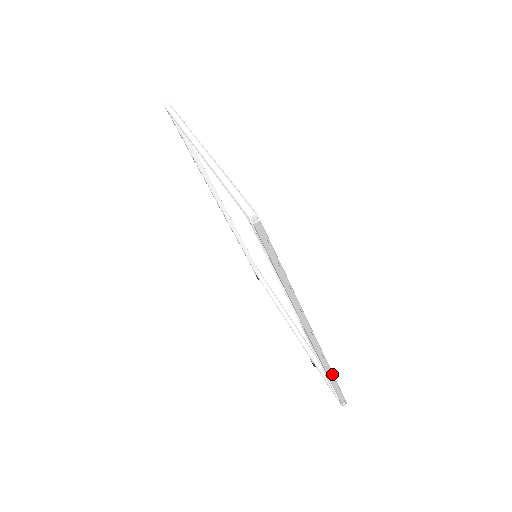
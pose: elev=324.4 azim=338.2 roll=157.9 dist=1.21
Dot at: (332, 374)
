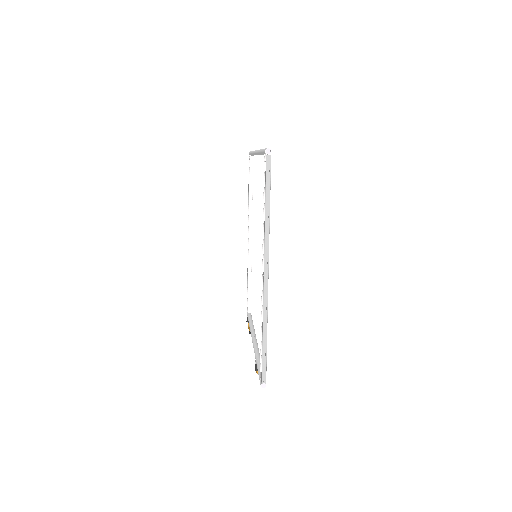
Dot at: (266, 334)
